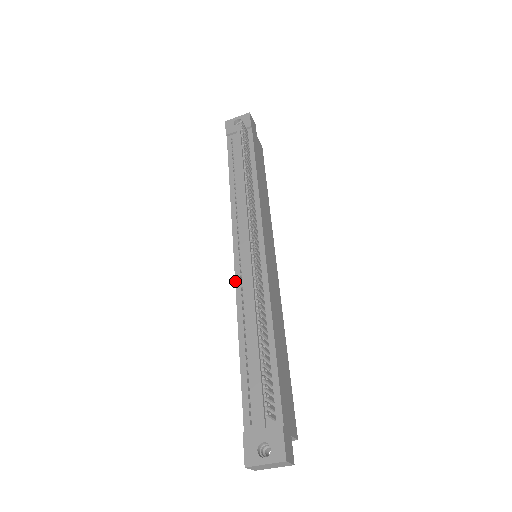
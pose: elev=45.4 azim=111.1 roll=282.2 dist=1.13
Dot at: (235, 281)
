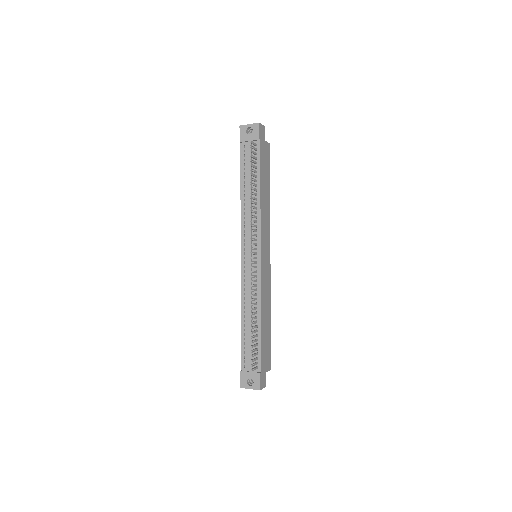
Dot at: (241, 278)
